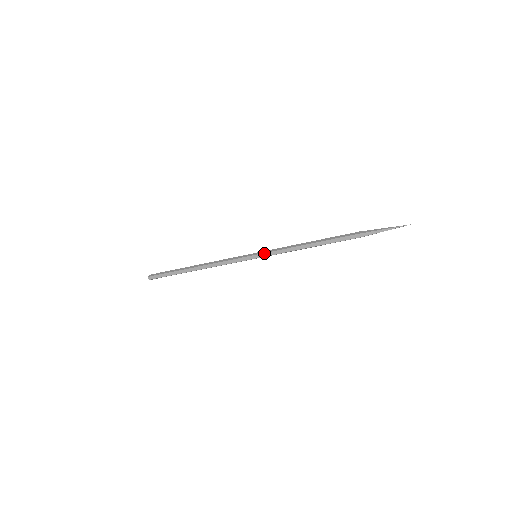
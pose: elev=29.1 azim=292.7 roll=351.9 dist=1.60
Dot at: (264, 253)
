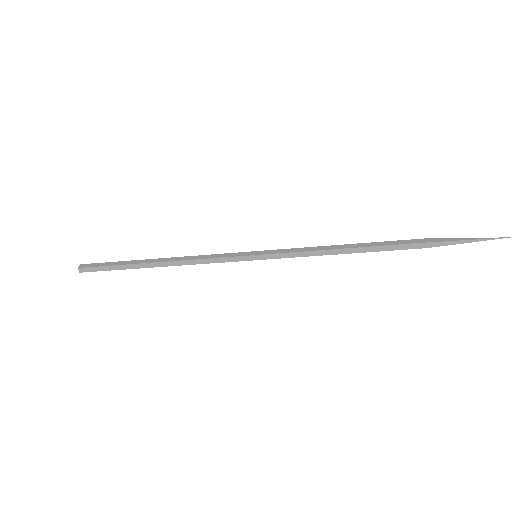
Dot at: (270, 254)
